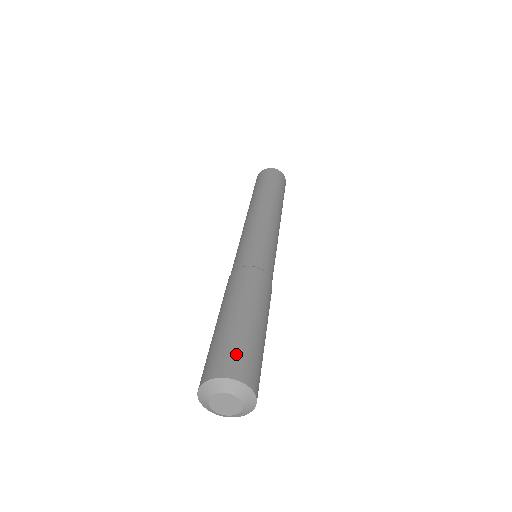
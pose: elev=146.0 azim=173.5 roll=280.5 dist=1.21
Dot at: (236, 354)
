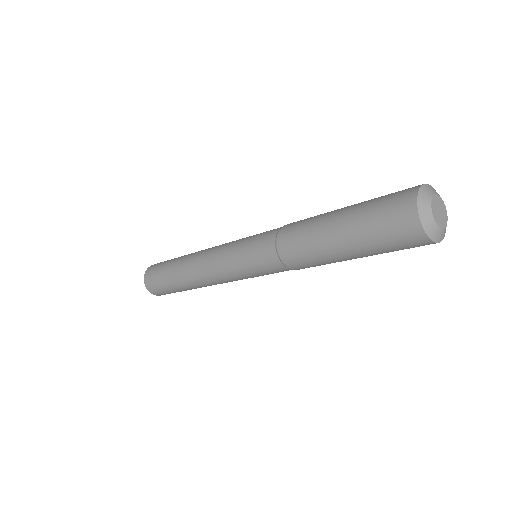
Dot at: occluded
